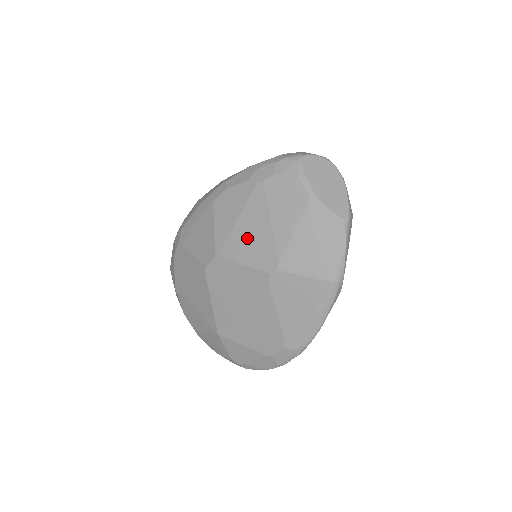
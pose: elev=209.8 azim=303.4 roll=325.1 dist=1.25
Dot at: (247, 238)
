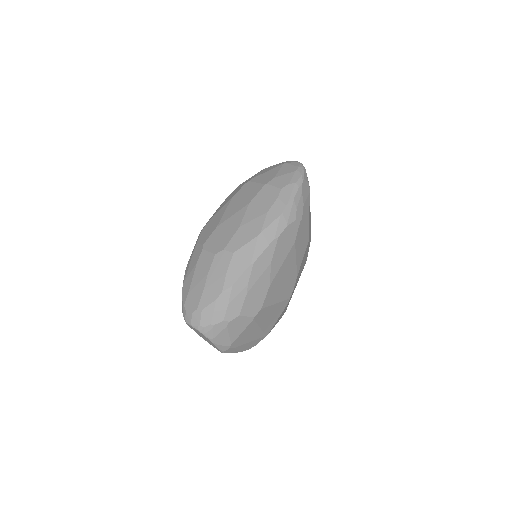
Dot at: occluded
